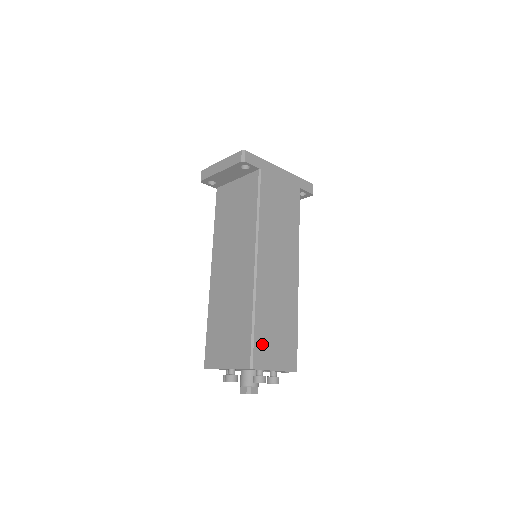
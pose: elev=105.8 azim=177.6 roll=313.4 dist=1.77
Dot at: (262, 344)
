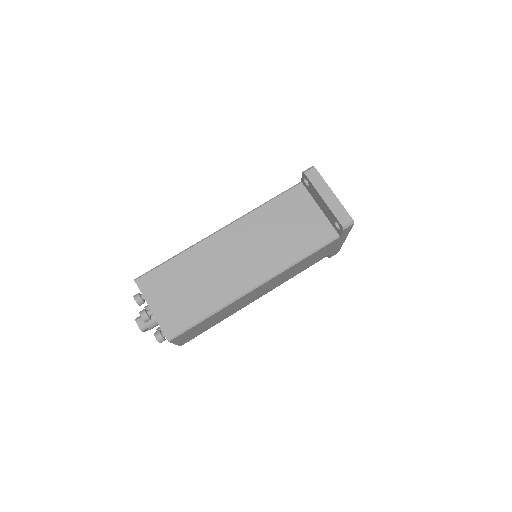
Dot at: (192, 330)
